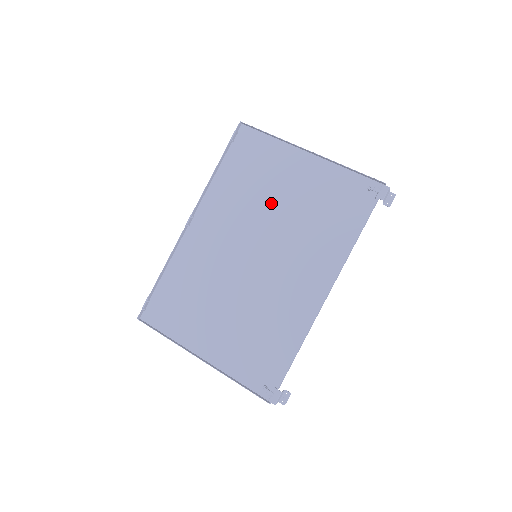
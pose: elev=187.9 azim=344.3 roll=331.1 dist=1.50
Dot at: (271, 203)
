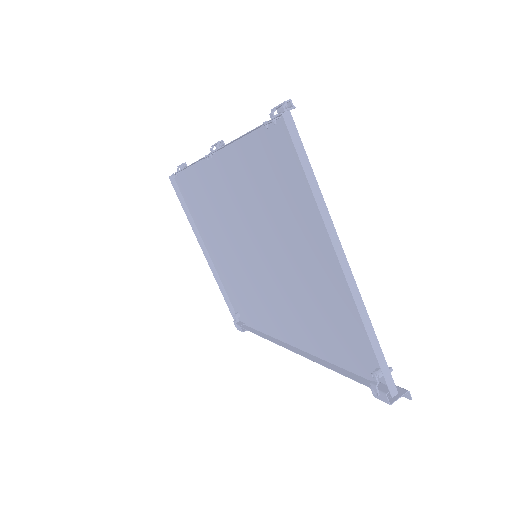
Dot at: (283, 242)
